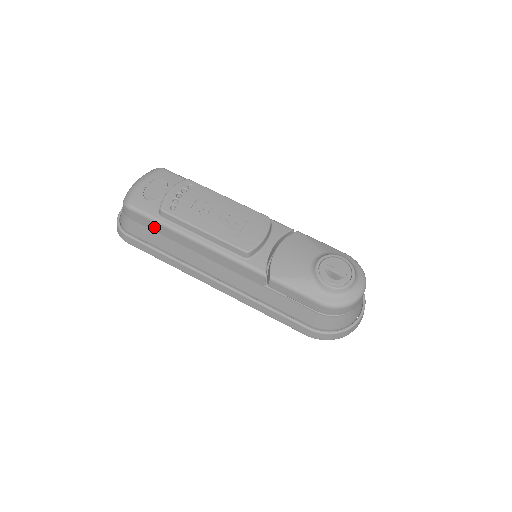
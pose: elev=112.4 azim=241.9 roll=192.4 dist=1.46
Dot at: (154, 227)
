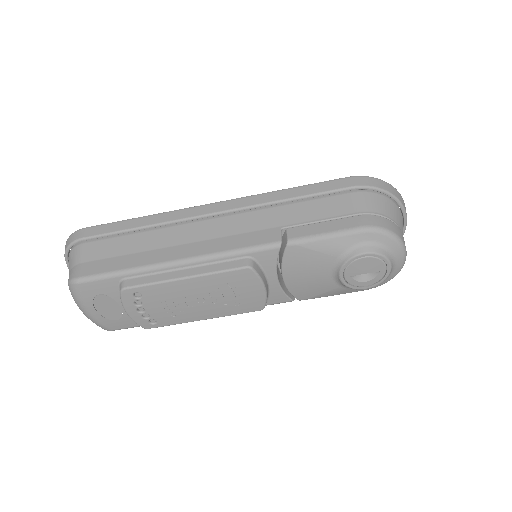
Dot at: occluded
